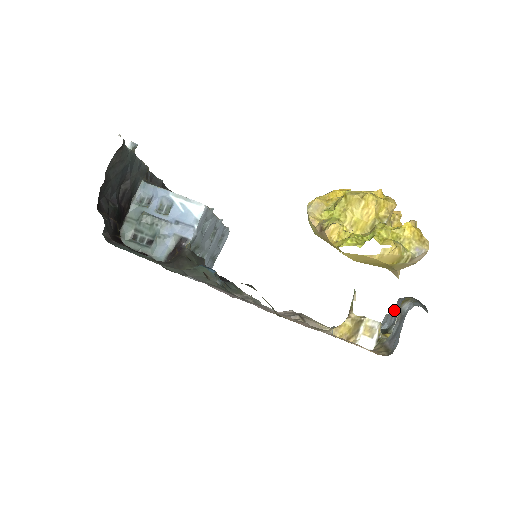
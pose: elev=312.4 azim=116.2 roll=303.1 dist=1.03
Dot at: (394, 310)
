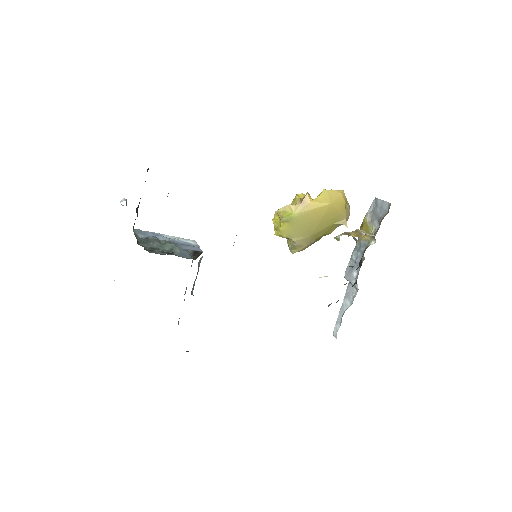
Dot at: (349, 276)
